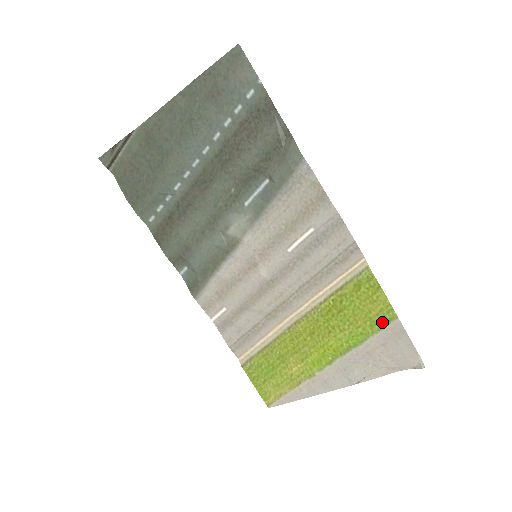
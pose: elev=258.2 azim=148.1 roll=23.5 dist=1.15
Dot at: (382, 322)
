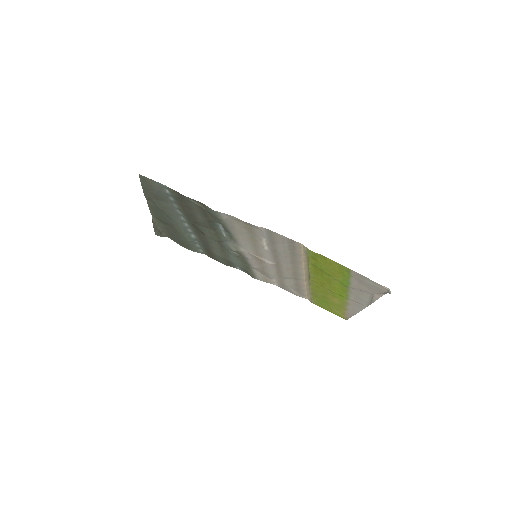
Dot at: (346, 273)
